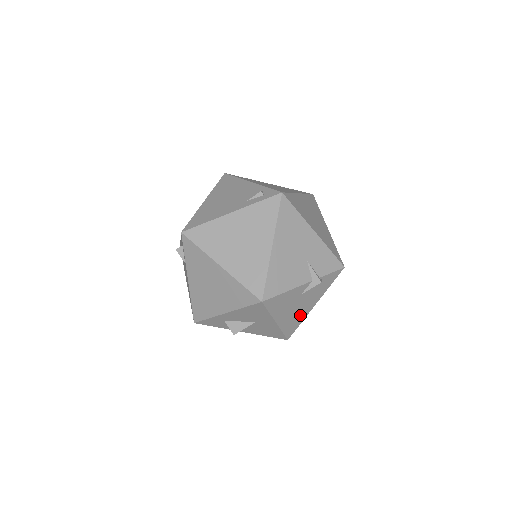
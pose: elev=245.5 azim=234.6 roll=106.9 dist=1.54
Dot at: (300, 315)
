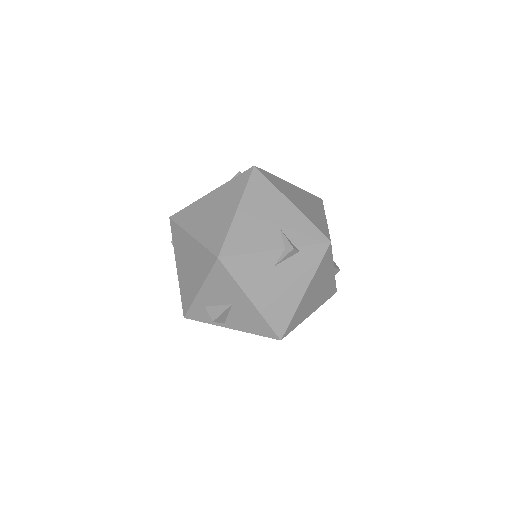
Dot at: (286, 302)
